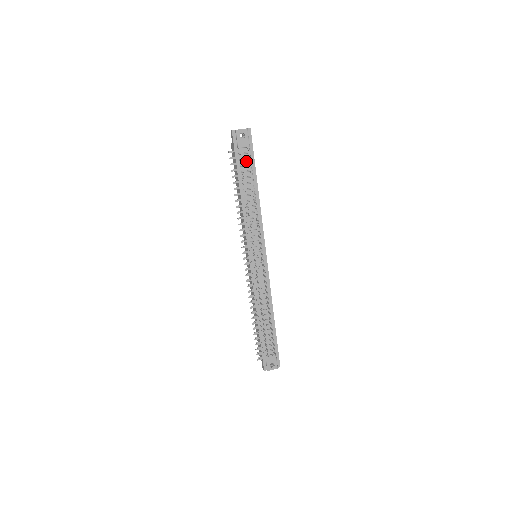
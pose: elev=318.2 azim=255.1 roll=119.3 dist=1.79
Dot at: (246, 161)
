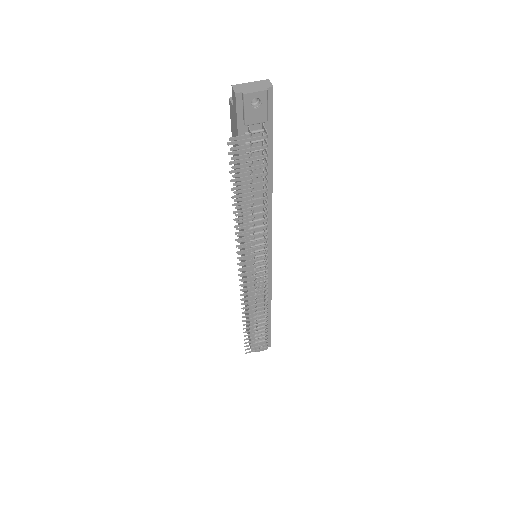
Dot at: occluded
